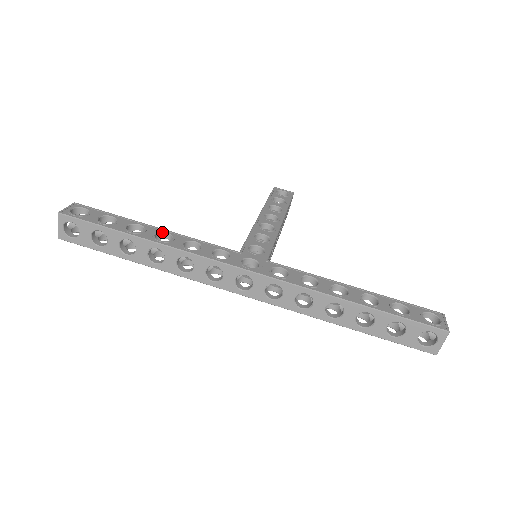
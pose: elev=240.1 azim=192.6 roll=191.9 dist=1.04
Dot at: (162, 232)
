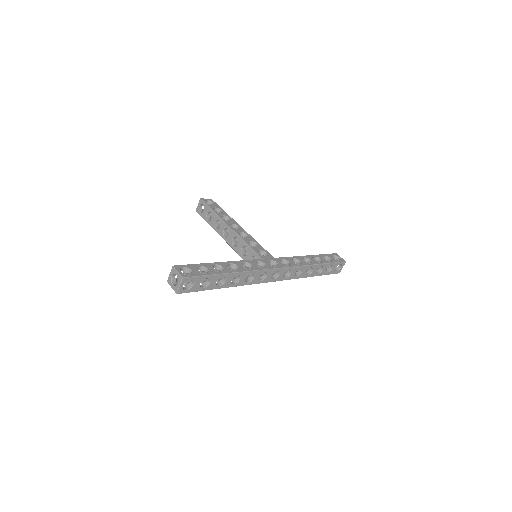
Dot at: (229, 264)
